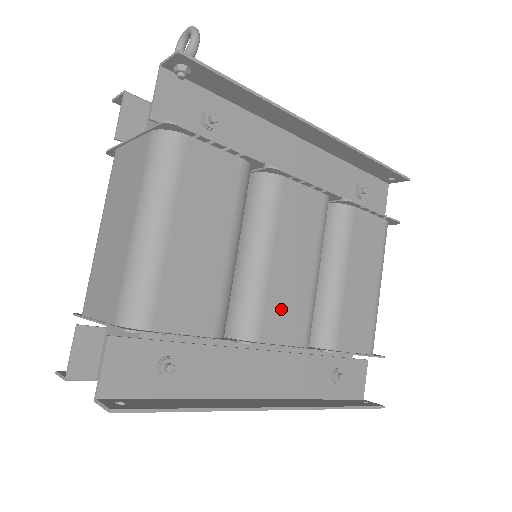
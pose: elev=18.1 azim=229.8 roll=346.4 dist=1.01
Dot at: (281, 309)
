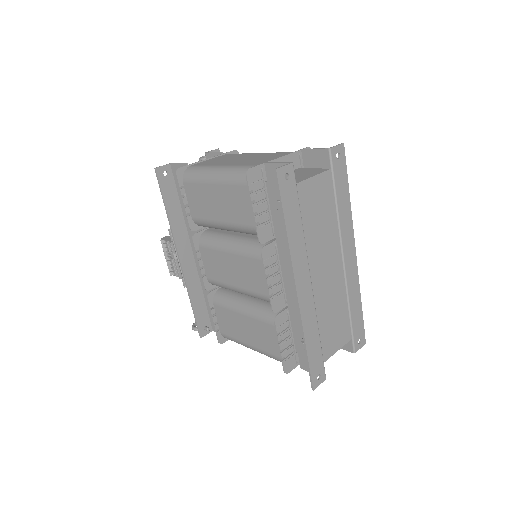
Dot at: occluded
